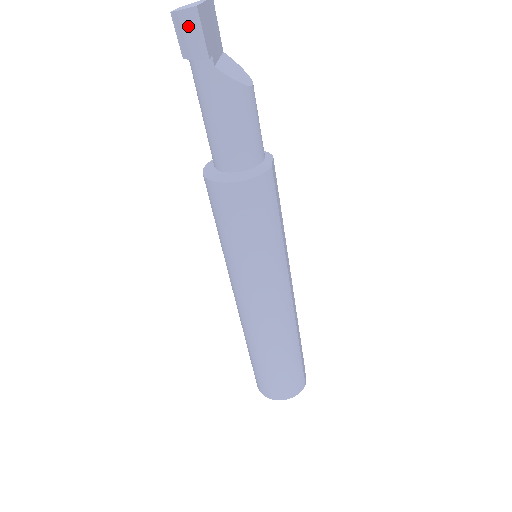
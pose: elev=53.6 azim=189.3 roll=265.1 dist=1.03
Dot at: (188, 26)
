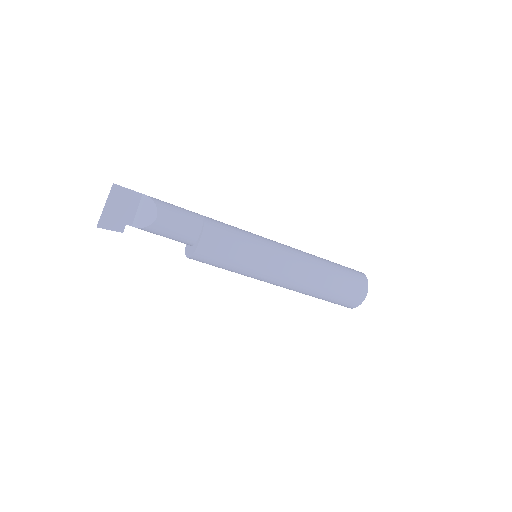
Dot at: occluded
